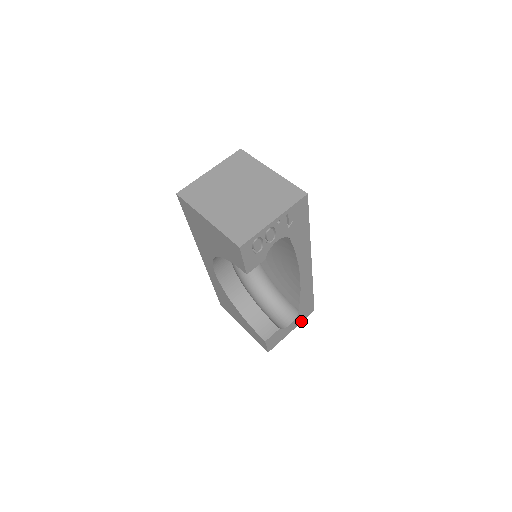
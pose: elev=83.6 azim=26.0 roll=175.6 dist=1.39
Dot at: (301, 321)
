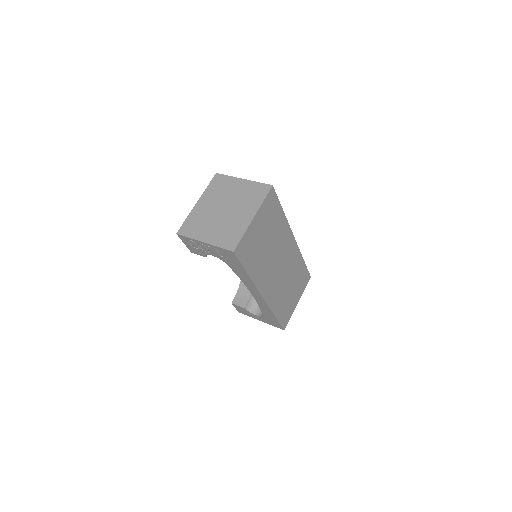
Dot at: (270, 324)
